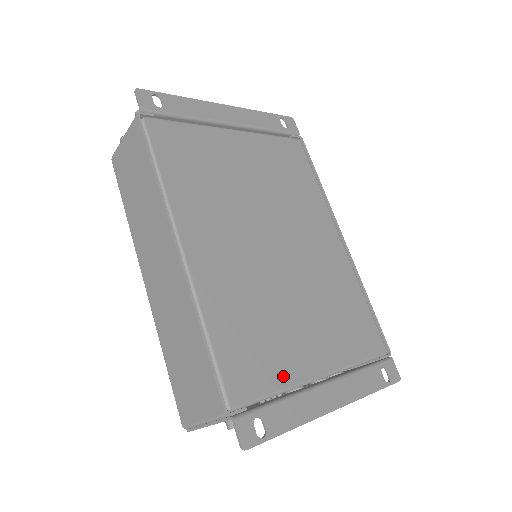
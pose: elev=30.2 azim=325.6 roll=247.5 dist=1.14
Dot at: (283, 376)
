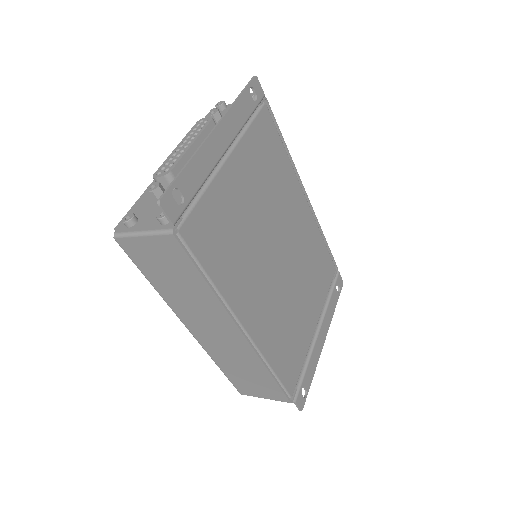
Dot at: (304, 350)
